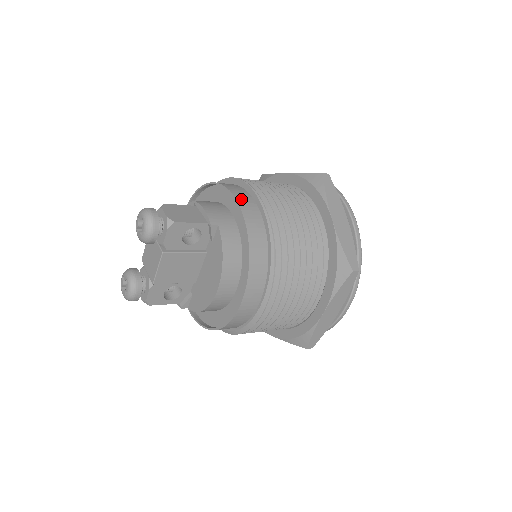
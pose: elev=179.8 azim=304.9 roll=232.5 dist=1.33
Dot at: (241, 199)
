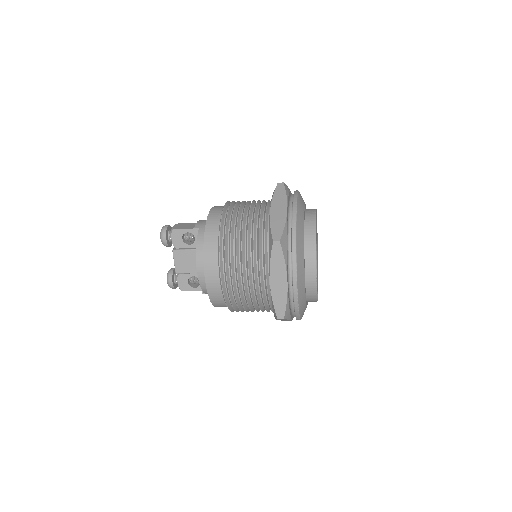
Dot at: (214, 210)
